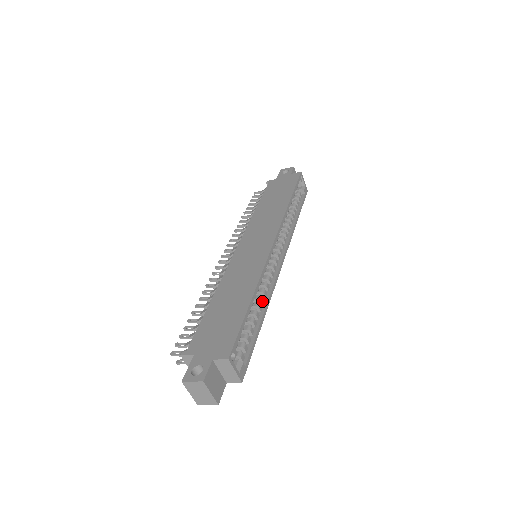
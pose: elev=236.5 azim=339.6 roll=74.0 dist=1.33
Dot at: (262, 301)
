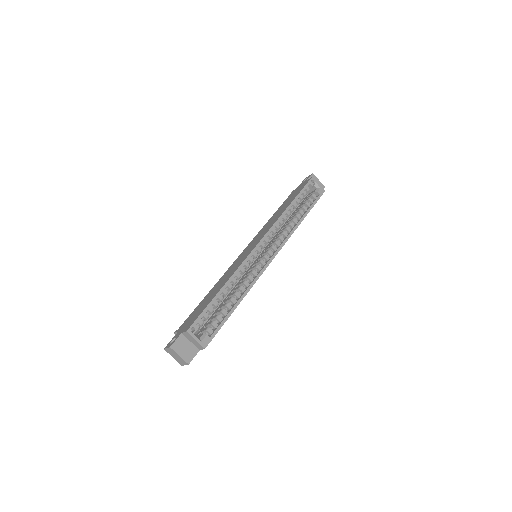
Dot at: (241, 290)
